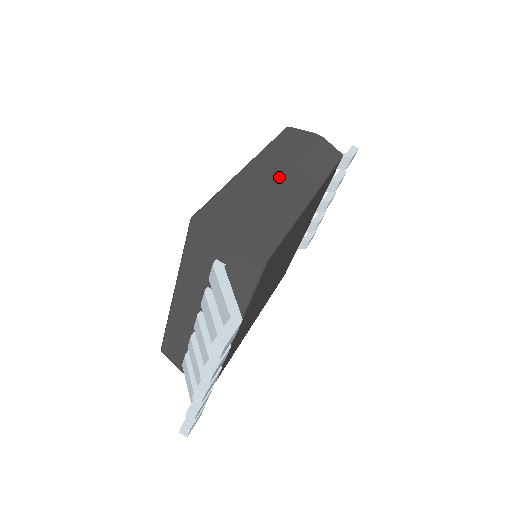
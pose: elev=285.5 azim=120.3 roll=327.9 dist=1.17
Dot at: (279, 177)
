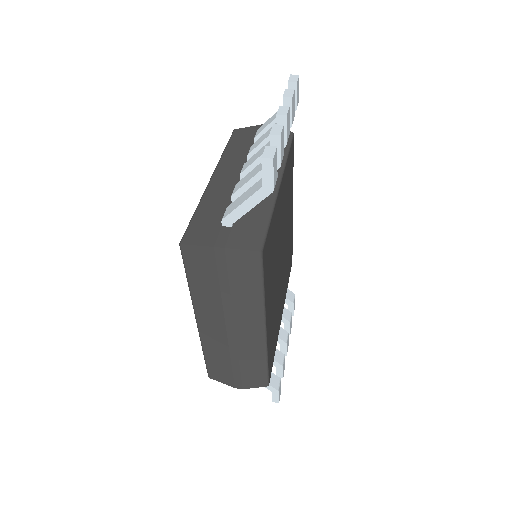
Dot at: occluded
